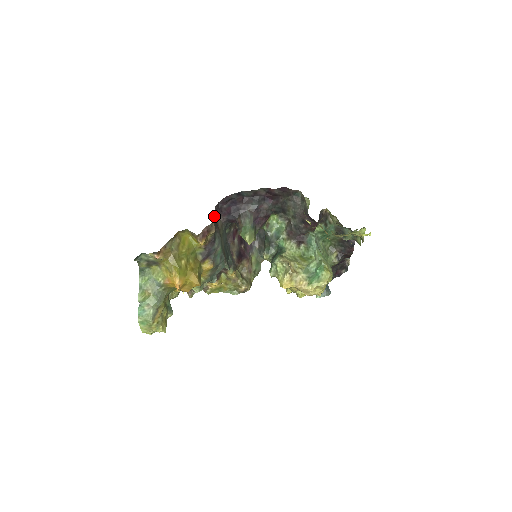
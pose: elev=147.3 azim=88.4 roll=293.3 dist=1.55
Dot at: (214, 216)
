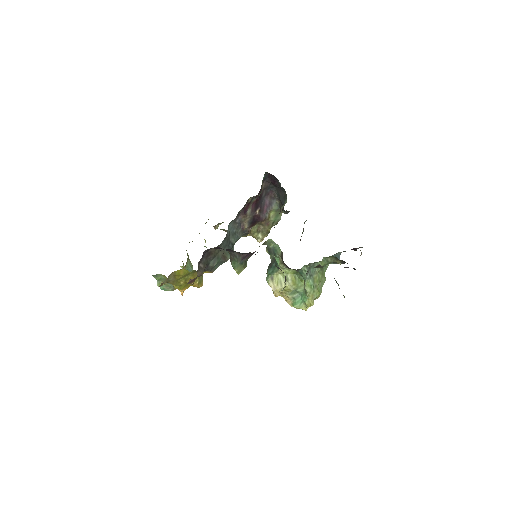
Dot at: (202, 259)
